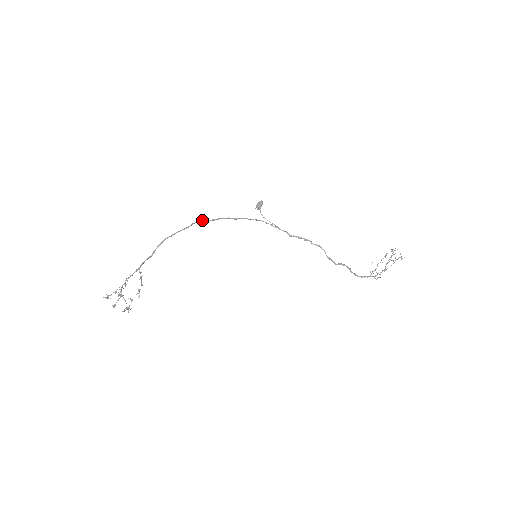
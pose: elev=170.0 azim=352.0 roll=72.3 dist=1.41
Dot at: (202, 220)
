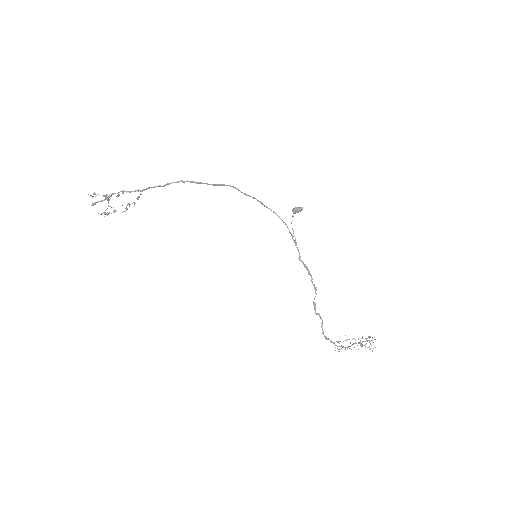
Dot at: (235, 187)
